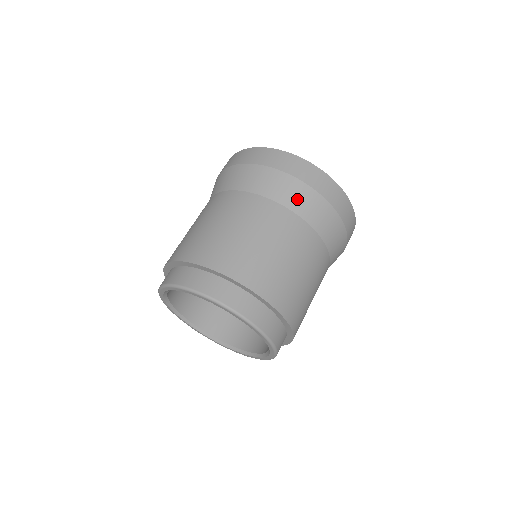
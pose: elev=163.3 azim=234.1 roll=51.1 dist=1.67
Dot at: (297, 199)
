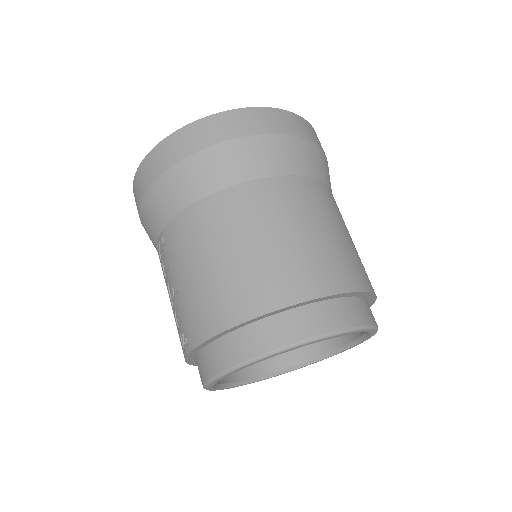
Dot at: (322, 168)
